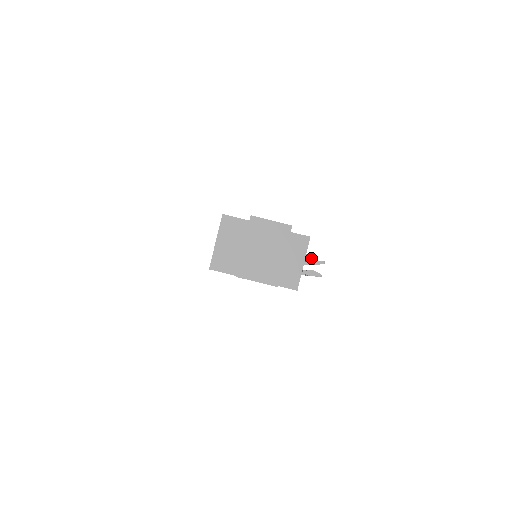
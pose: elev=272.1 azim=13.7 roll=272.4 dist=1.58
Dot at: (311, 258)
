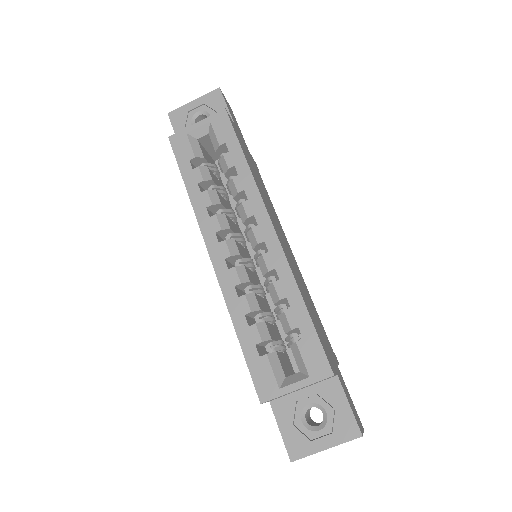
Dot at: occluded
